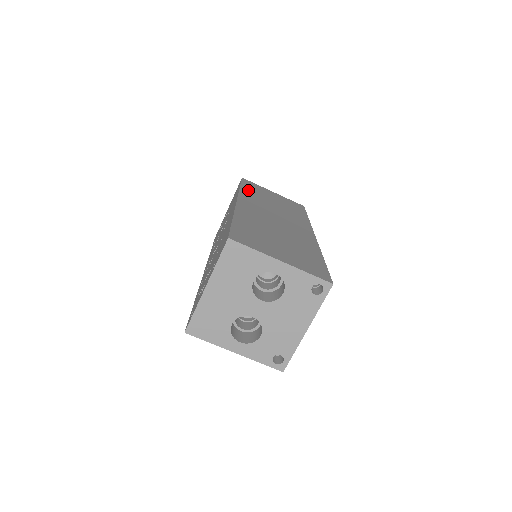
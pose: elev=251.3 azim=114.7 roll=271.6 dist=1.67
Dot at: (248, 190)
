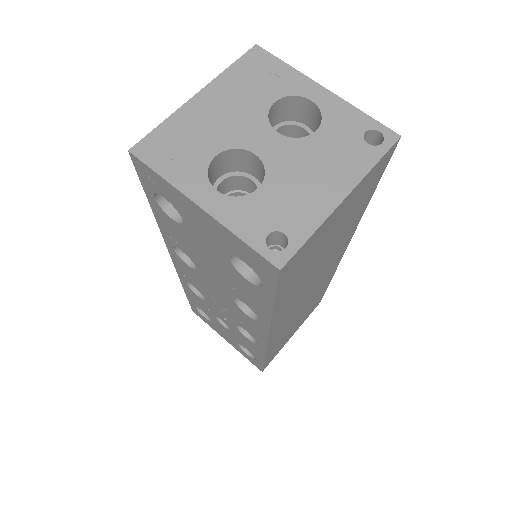
Dot at: occluded
